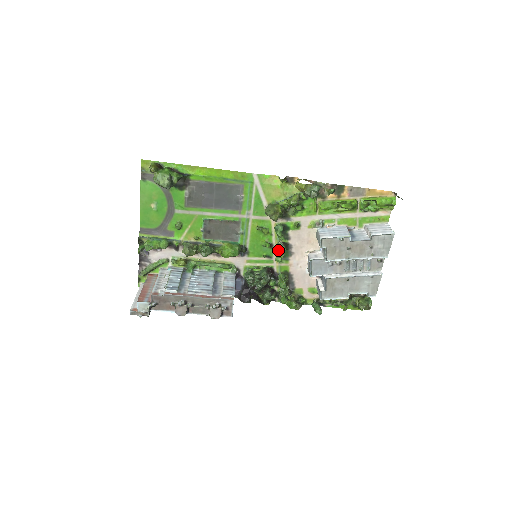
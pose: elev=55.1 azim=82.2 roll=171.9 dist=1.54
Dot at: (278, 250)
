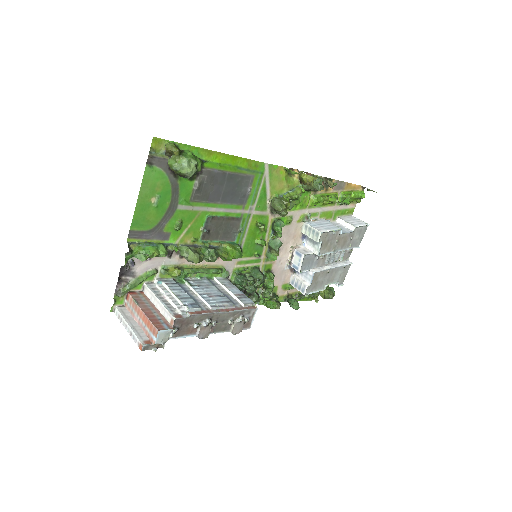
Dot at: (276, 248)
